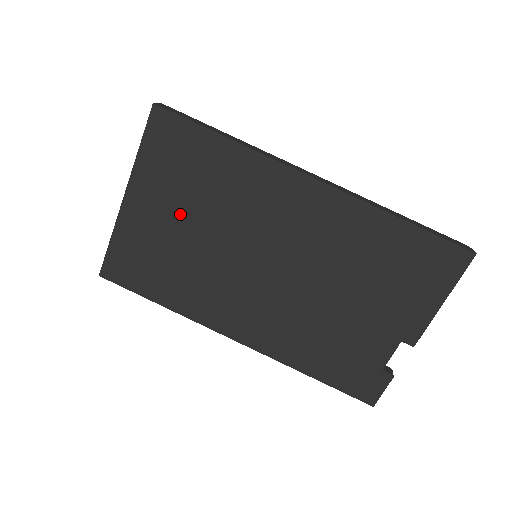
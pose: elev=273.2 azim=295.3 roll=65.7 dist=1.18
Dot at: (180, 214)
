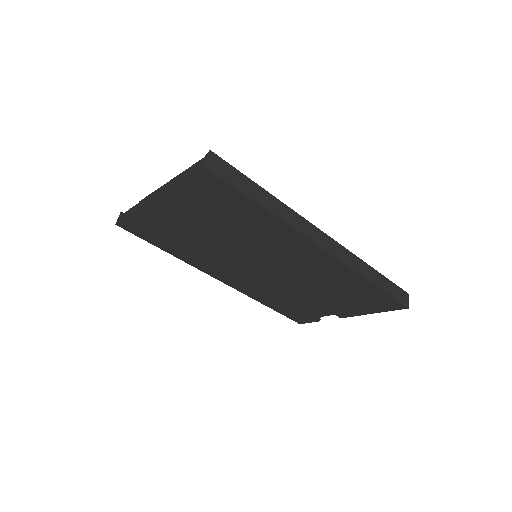
Dot at: (203, 225)
